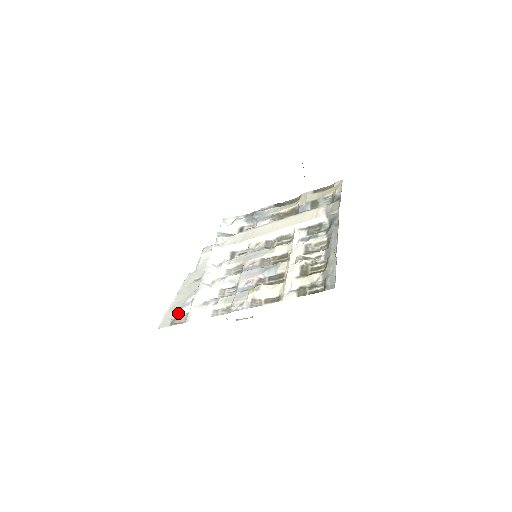
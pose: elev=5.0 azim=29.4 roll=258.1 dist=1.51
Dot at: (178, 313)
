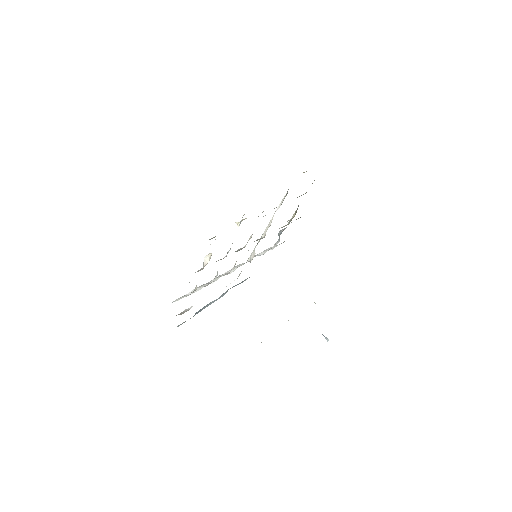
Dot at: (184, 310)
